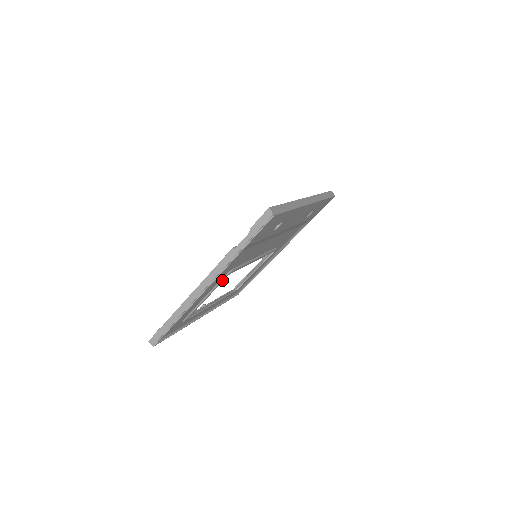
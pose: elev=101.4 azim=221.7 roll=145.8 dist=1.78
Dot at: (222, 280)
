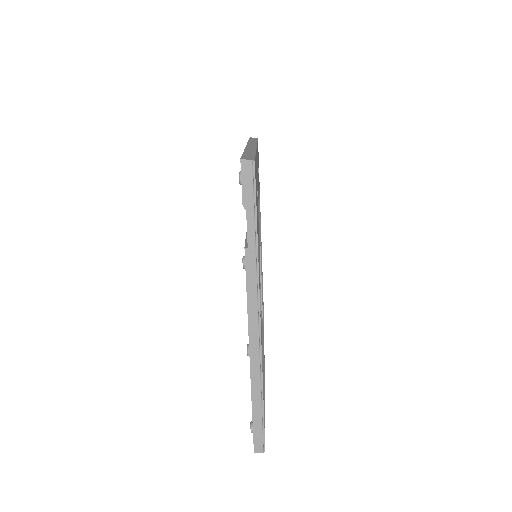
Dot at: occluded
